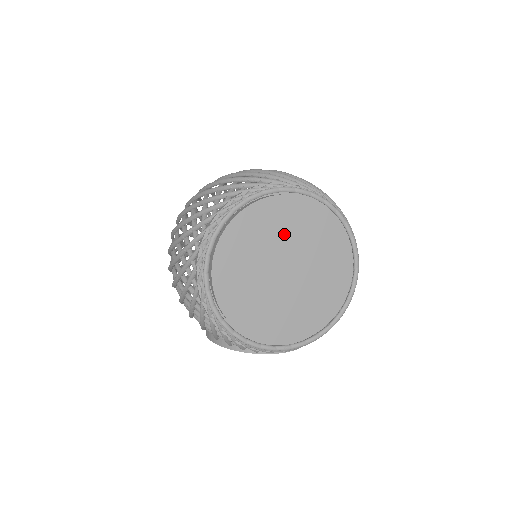
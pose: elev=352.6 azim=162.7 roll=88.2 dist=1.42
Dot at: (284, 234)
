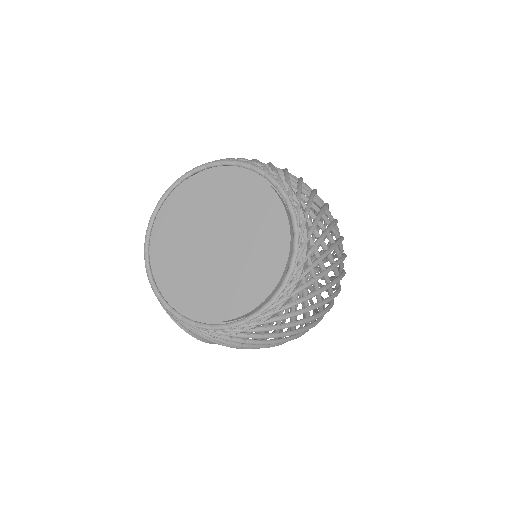
Dot at: (244, 217)
